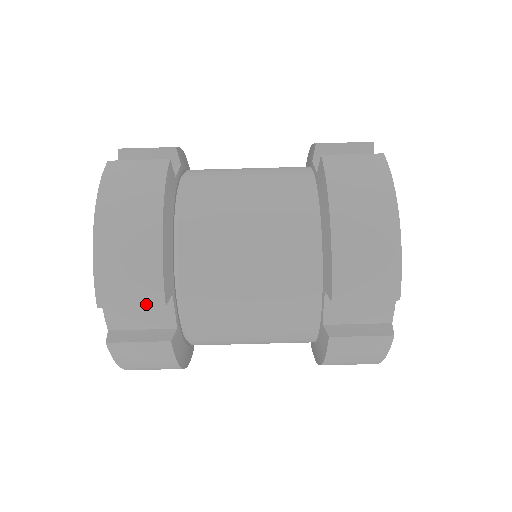
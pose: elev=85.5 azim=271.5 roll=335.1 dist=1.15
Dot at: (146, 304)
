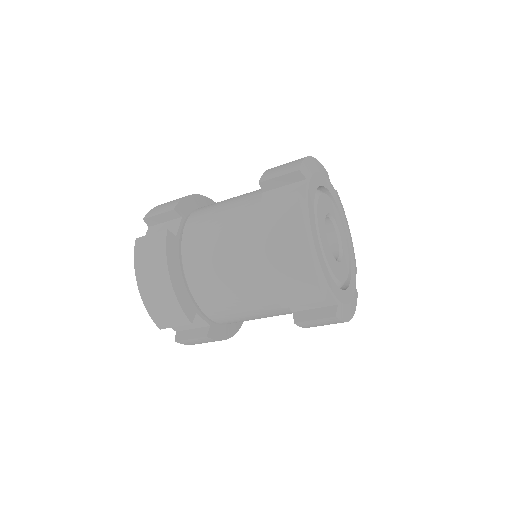
Dot at: occluded
